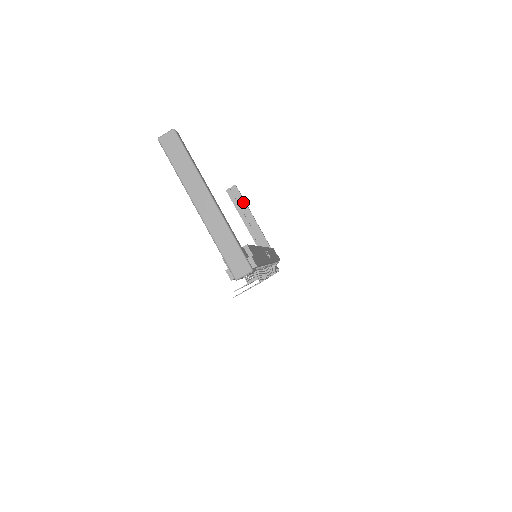
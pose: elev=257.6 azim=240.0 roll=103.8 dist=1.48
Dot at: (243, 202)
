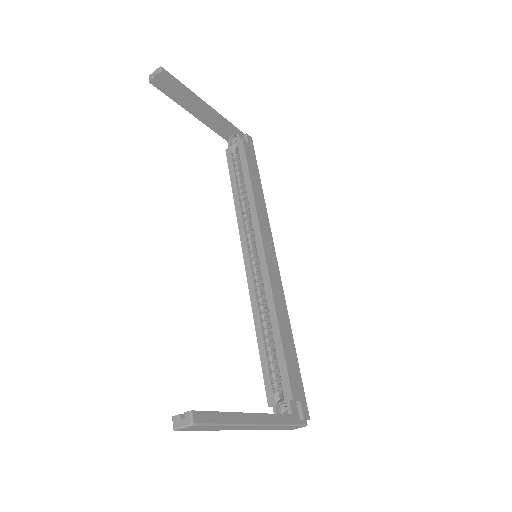
Dot at: (182, 91)
